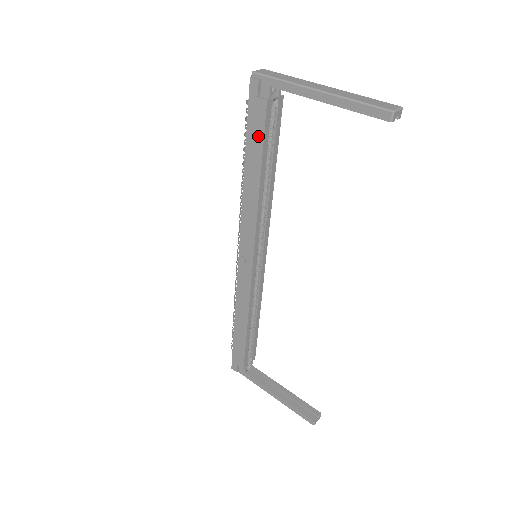
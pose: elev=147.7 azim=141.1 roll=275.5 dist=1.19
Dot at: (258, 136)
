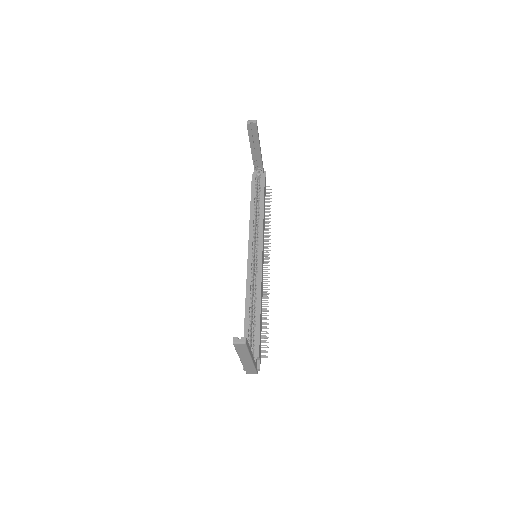
Dot at: occluded
